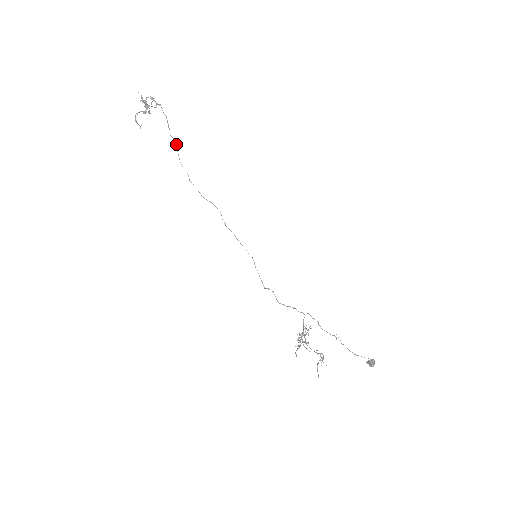
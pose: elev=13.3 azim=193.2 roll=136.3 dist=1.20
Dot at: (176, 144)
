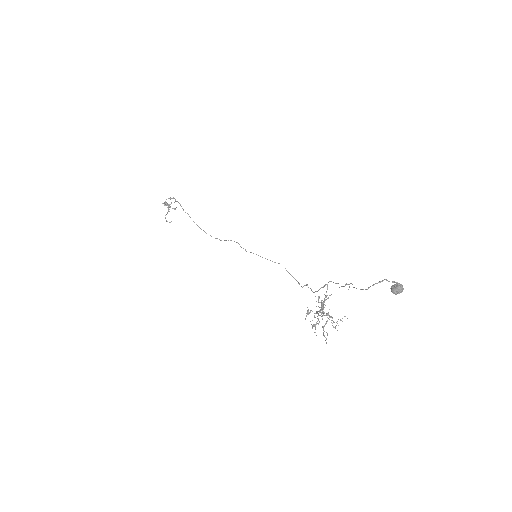
Dot at: occluded
